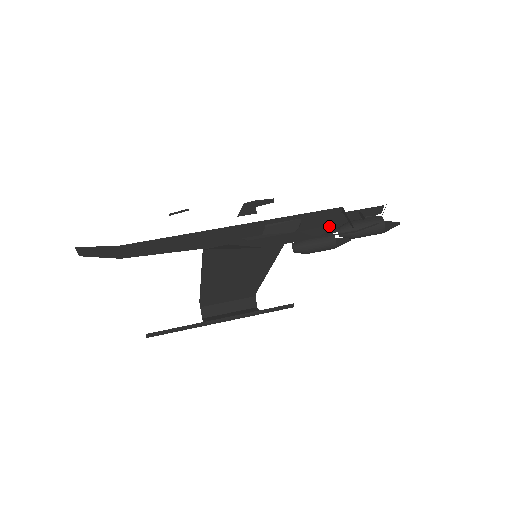
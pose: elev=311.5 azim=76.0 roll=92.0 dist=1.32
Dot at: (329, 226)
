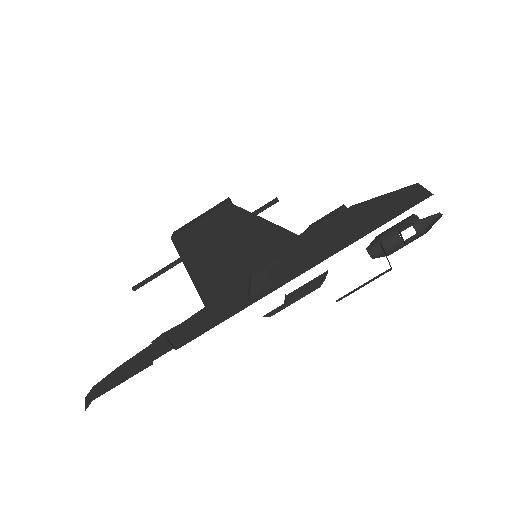
Dot at: occluded
